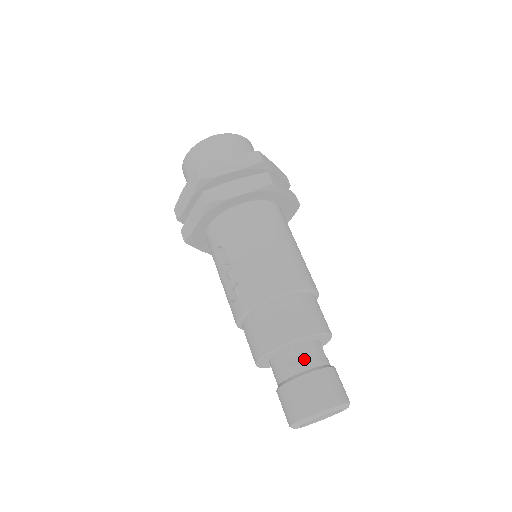
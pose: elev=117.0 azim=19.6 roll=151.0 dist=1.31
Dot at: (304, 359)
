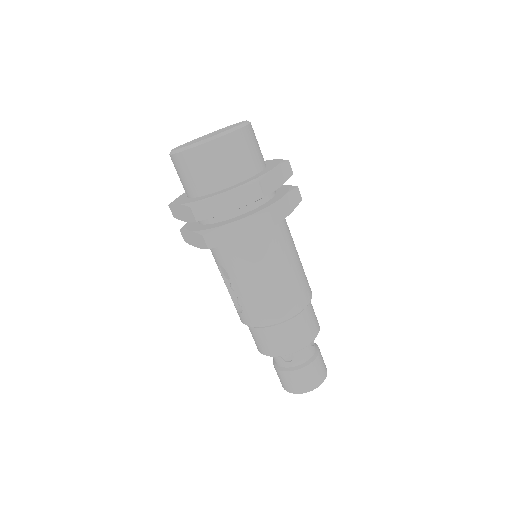
Dot at: (295, 359)
